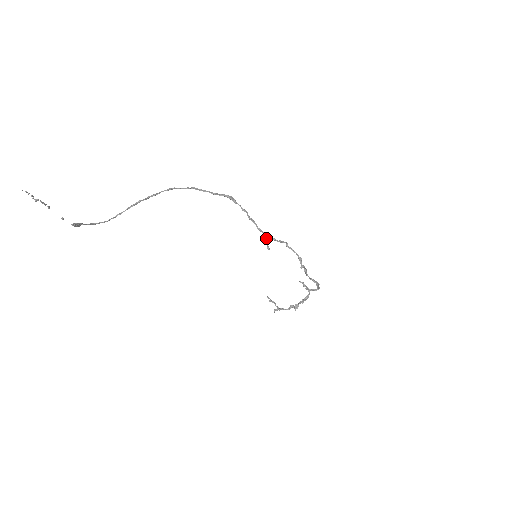
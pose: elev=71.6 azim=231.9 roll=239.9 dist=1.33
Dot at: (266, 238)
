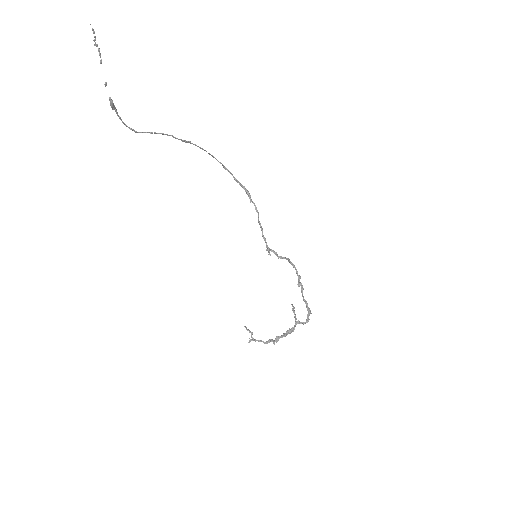
Dot at: occluded
